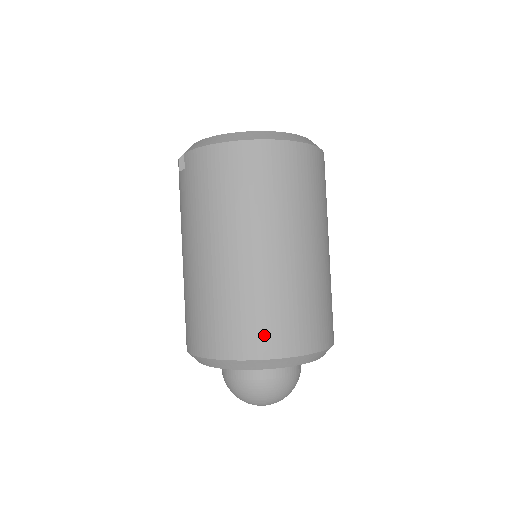
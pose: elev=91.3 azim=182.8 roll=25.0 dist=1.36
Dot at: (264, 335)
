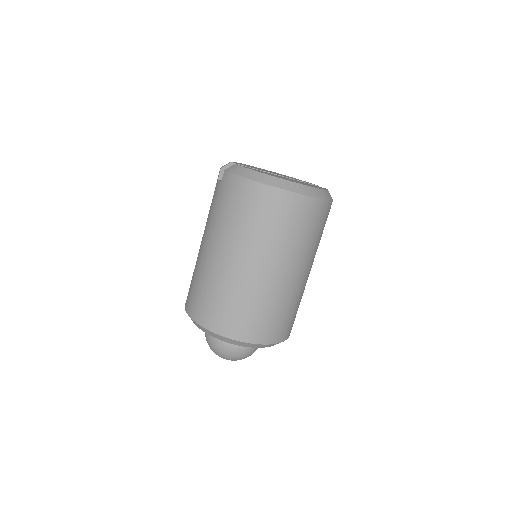
Dot at: (236, 323)
